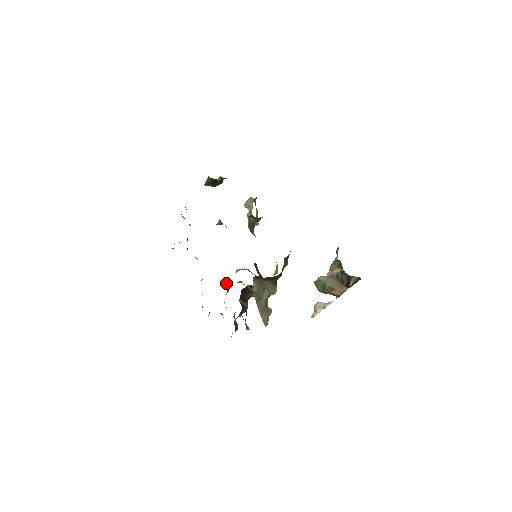
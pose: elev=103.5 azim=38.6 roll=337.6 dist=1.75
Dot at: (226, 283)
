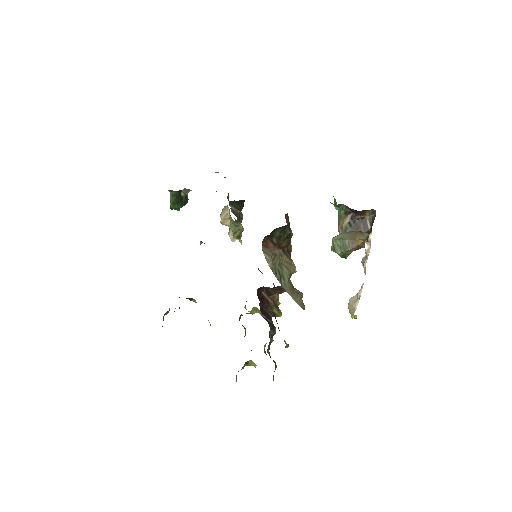
Dot at: (239, 320)
